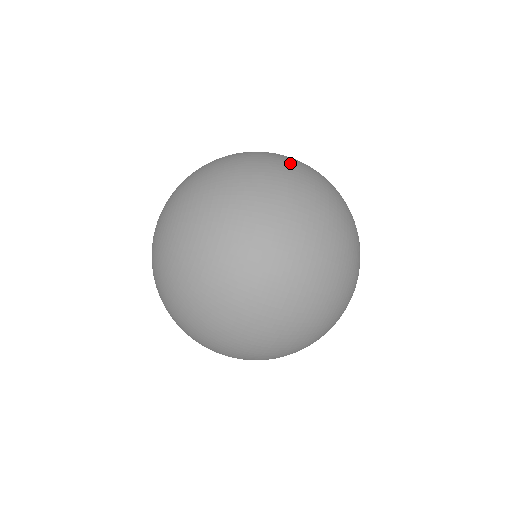
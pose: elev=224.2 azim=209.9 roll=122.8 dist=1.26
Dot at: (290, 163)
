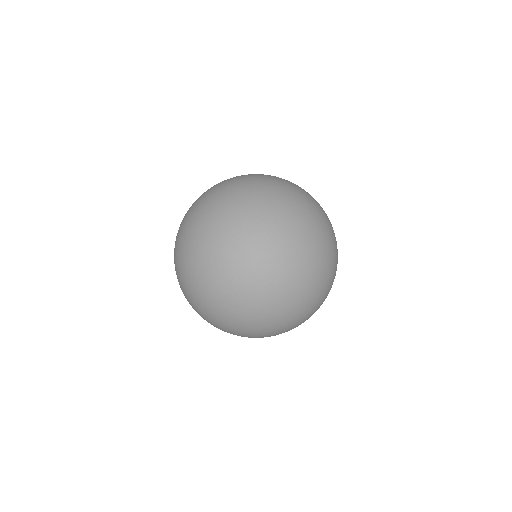
Dot at: (292, 209)
